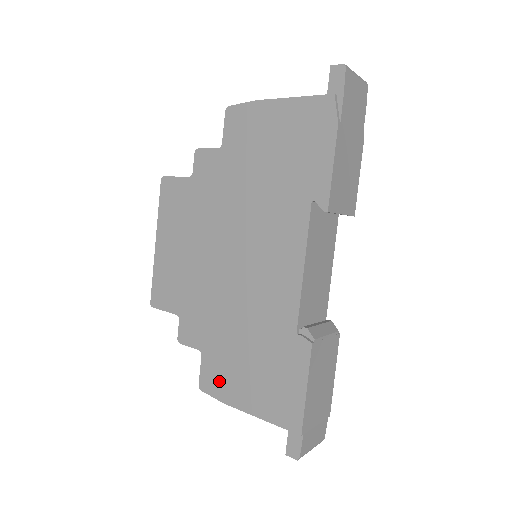
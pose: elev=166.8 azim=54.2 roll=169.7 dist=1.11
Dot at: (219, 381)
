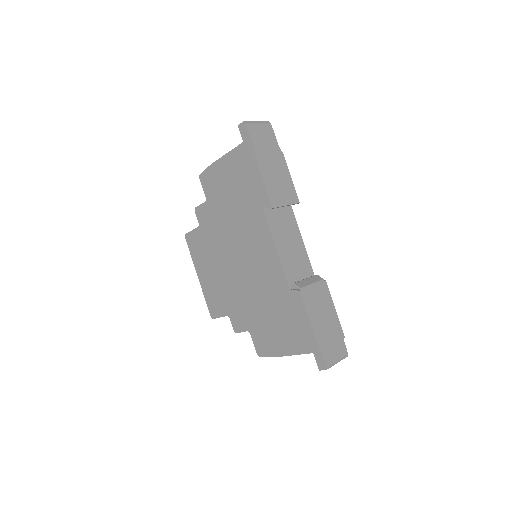
Dot at: (266, 344)
